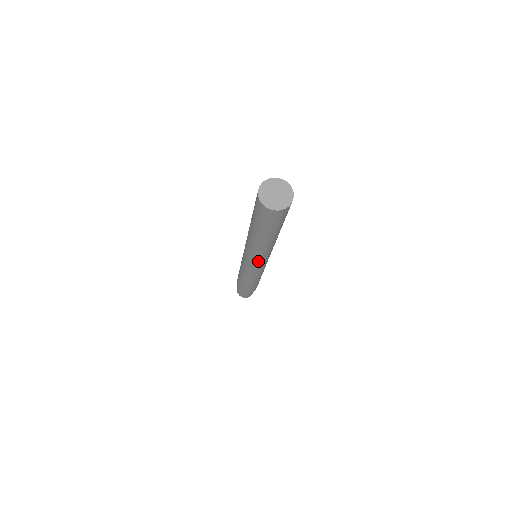
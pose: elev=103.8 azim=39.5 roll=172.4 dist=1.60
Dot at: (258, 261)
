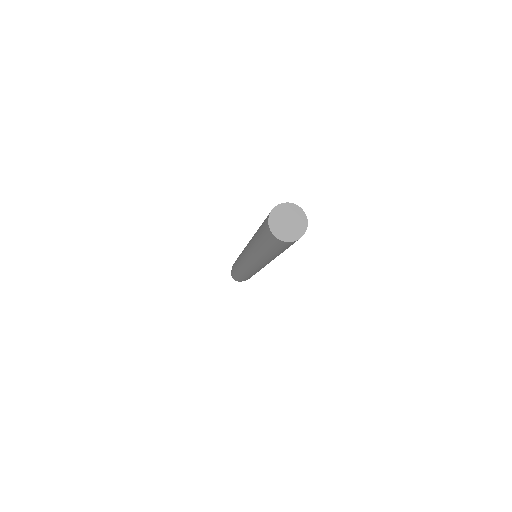
Dot at: (261, 266)
